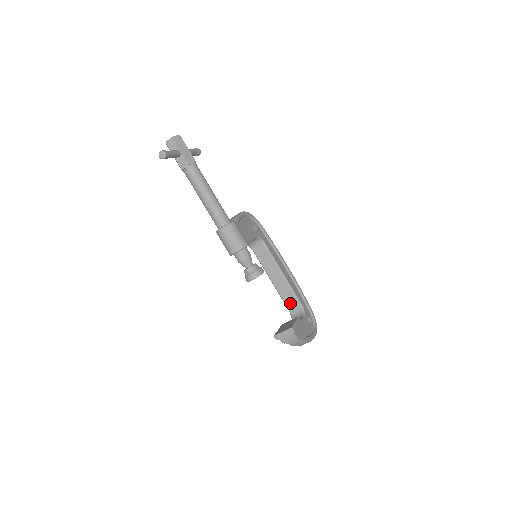
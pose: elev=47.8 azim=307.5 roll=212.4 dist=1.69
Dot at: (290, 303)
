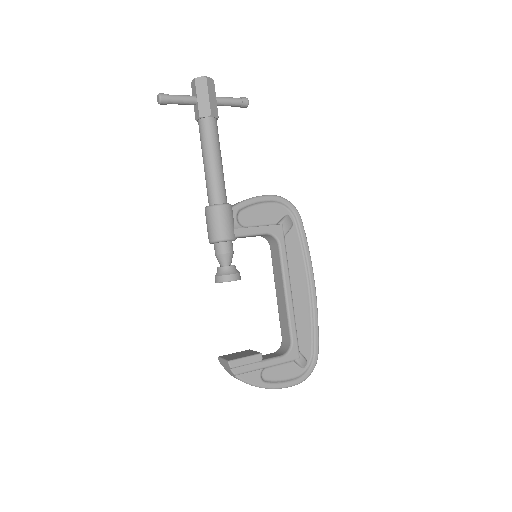
Dot at: (284, 331)
